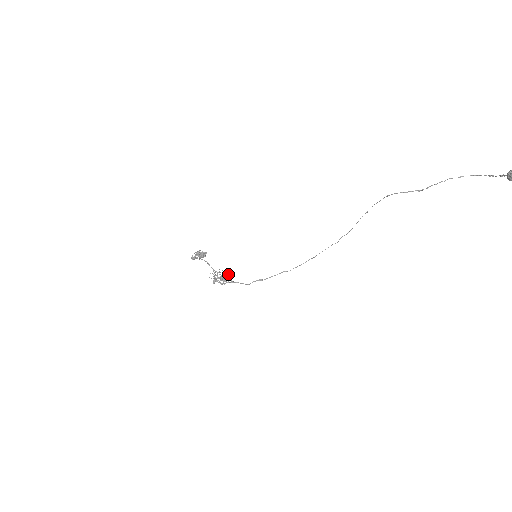
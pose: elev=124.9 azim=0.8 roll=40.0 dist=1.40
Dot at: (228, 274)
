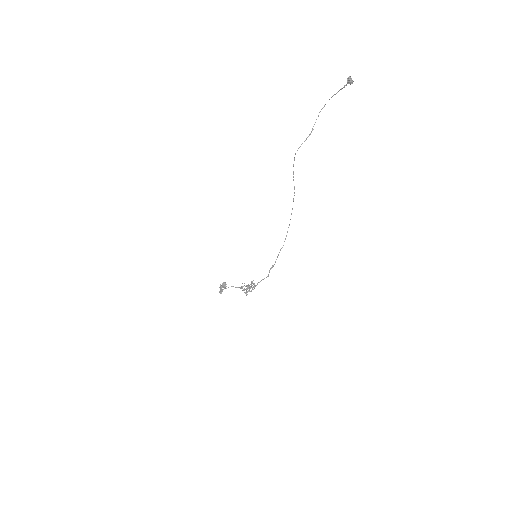
Dot at: occluded
